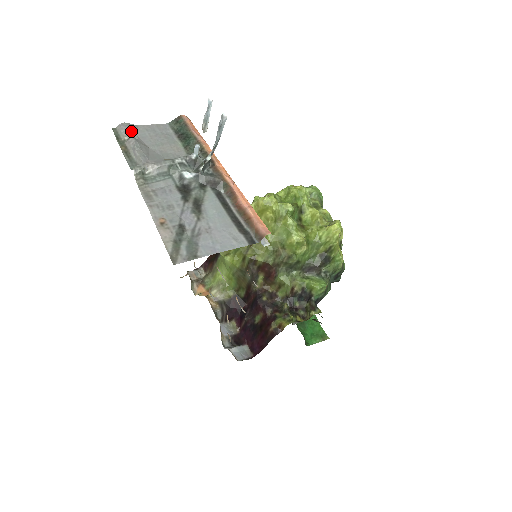
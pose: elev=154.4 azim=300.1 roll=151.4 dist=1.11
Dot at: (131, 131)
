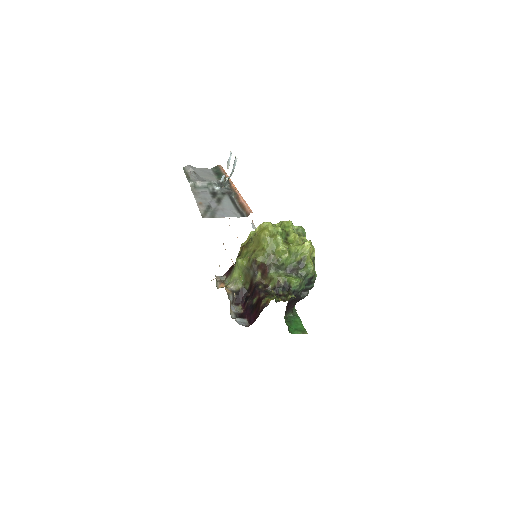
Dot at: (192, 169)
